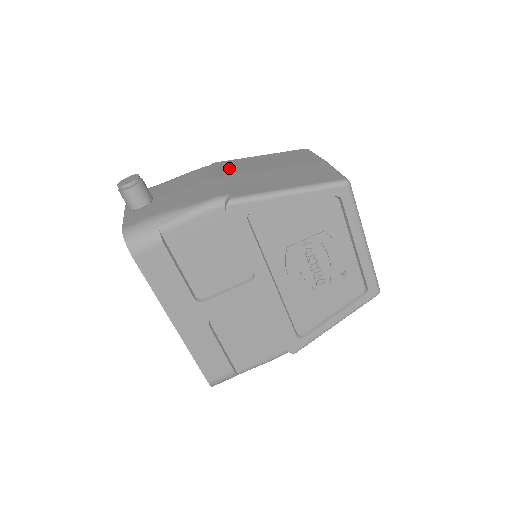
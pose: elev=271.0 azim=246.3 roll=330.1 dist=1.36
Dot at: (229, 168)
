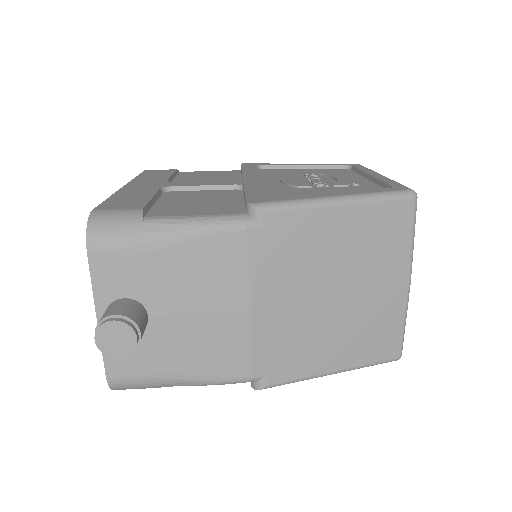
Dot at: occluded
